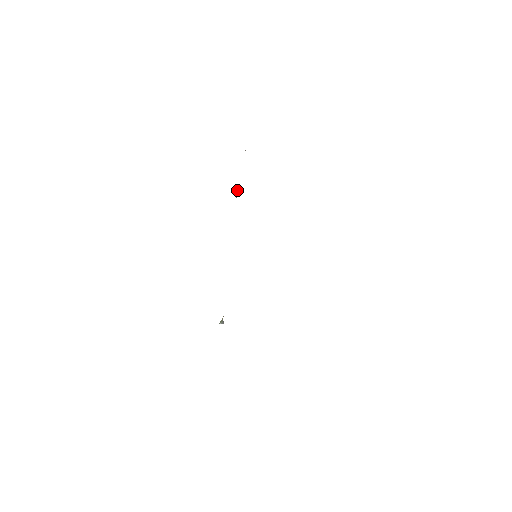
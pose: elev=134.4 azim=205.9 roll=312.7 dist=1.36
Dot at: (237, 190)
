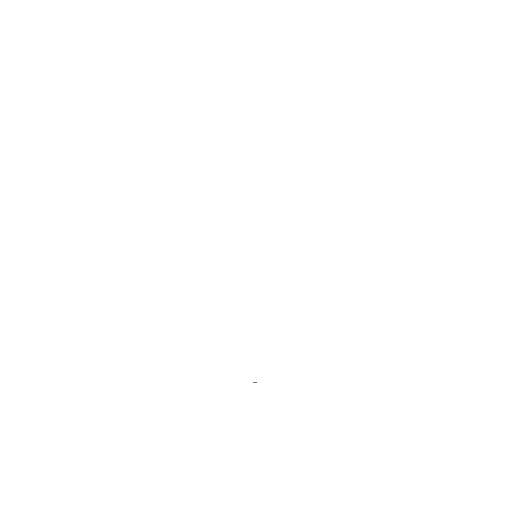
Dot at: occluded
